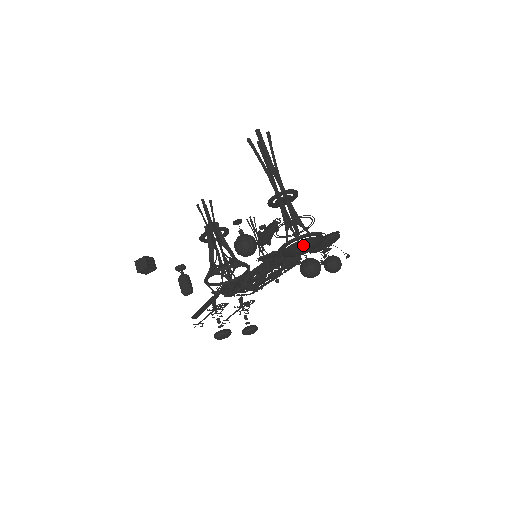
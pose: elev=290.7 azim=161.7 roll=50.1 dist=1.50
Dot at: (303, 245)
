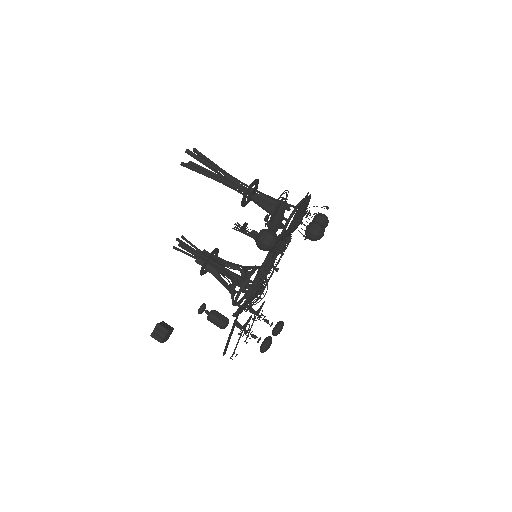
Dot at: (300, 215)
